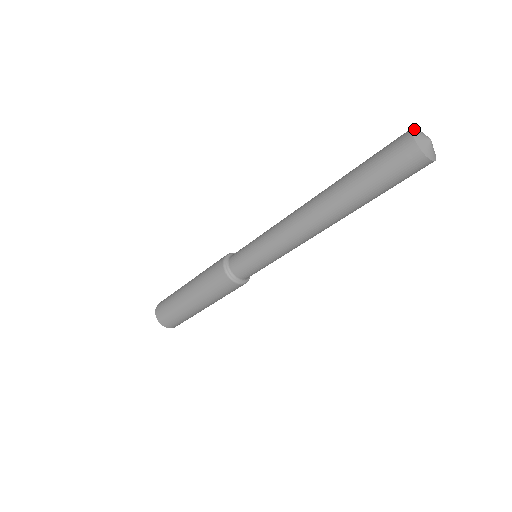
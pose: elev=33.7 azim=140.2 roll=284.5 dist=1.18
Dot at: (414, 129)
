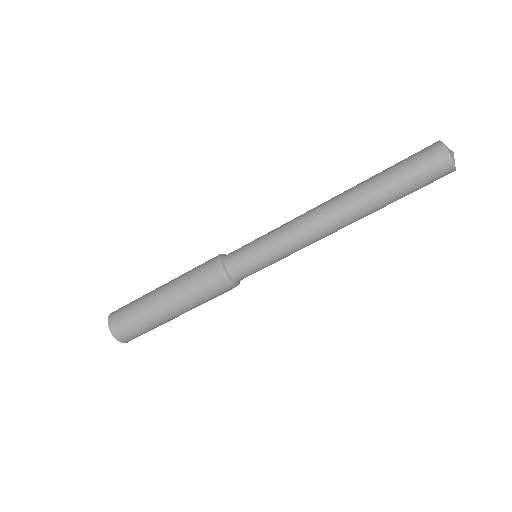
Dot at: occluded
